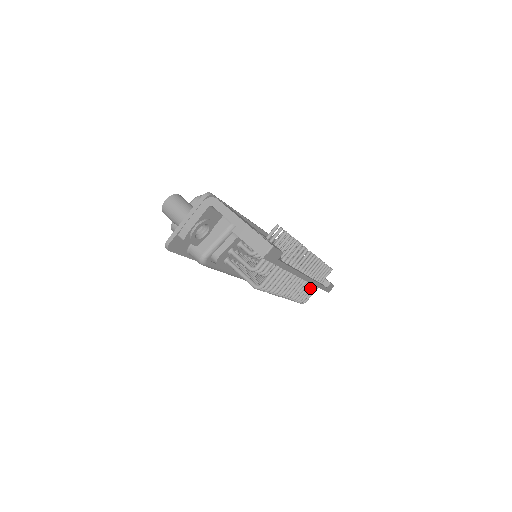
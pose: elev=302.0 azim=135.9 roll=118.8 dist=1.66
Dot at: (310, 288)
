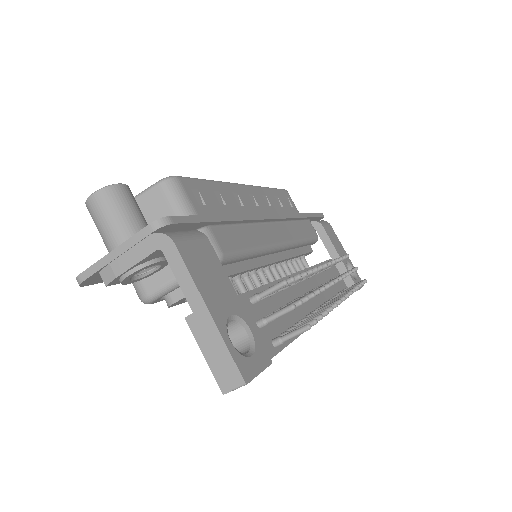
Dot at: occluded
